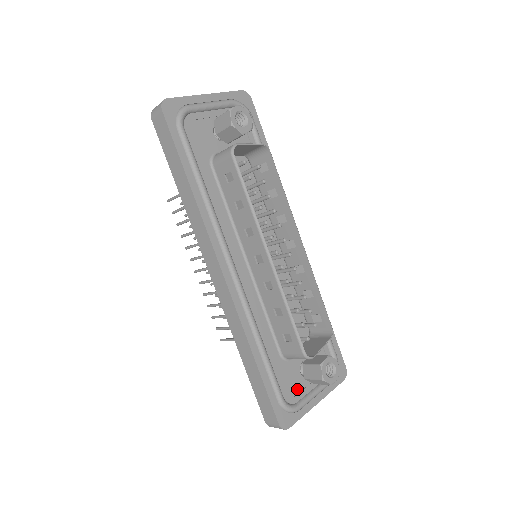
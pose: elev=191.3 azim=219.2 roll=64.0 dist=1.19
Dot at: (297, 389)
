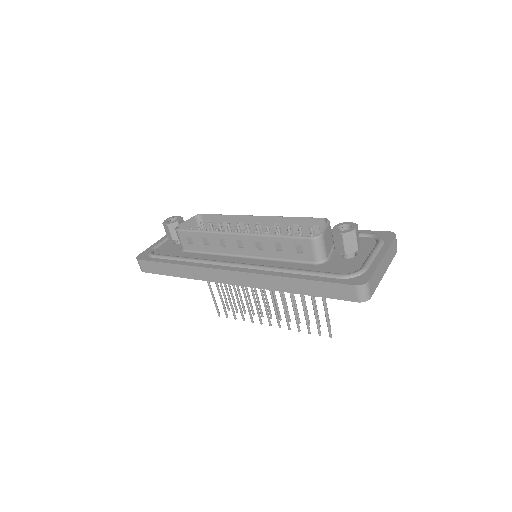
Dot at: (352, 265)
